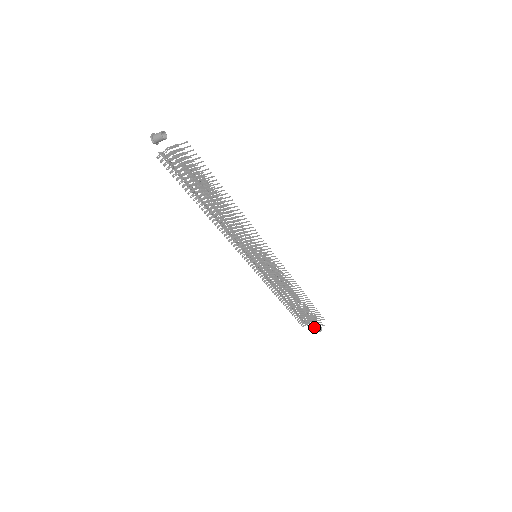
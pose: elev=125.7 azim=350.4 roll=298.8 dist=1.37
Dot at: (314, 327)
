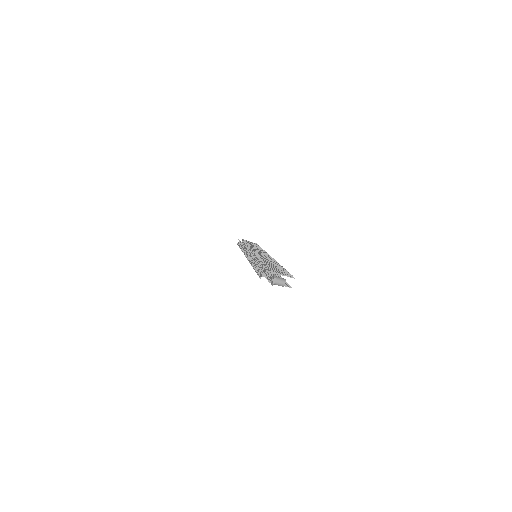
Dot at: occluded
